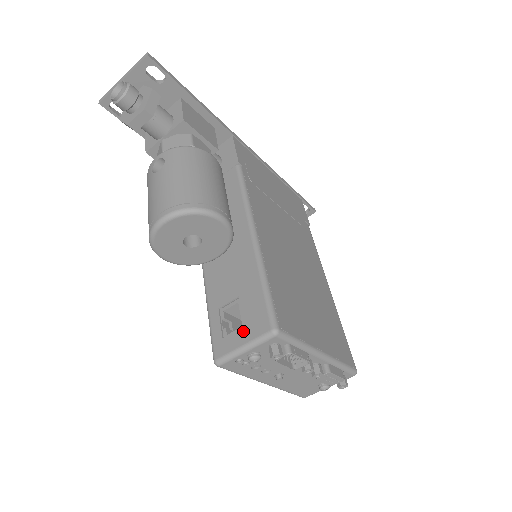
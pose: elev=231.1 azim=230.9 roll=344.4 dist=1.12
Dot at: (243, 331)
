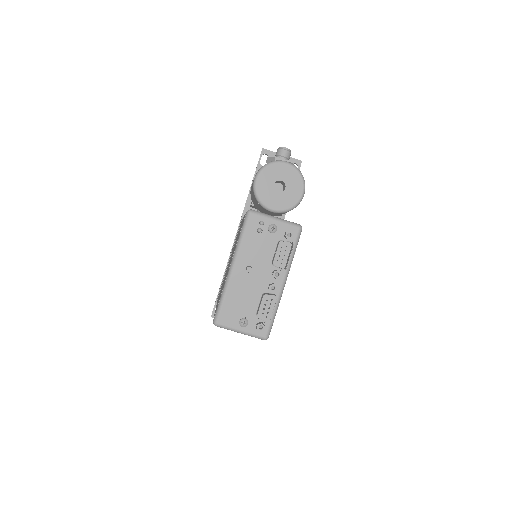
Dot at: occluded
